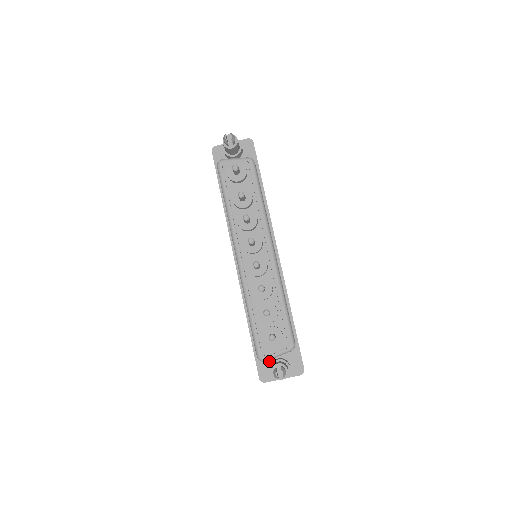
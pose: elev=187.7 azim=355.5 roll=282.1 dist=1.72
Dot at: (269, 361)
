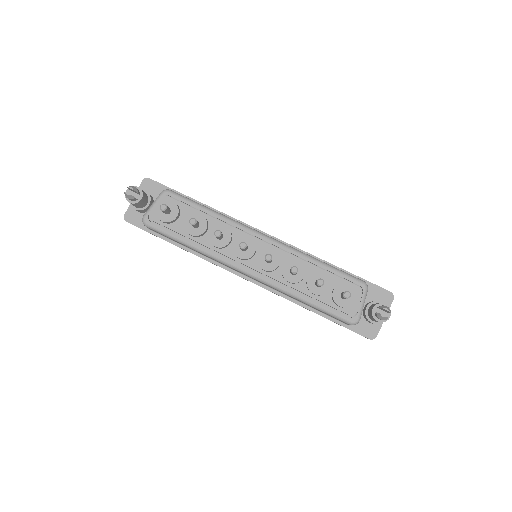
Dot at: occluded
